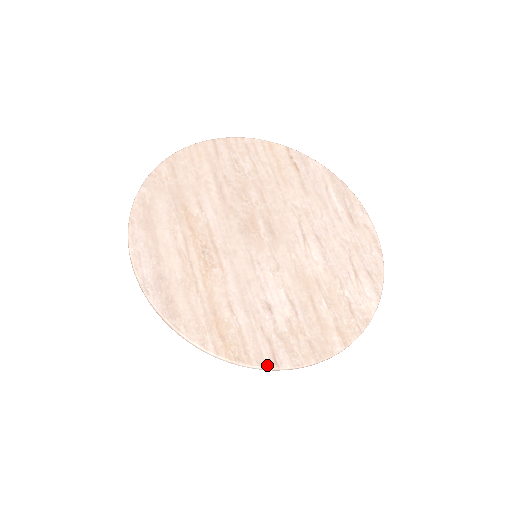
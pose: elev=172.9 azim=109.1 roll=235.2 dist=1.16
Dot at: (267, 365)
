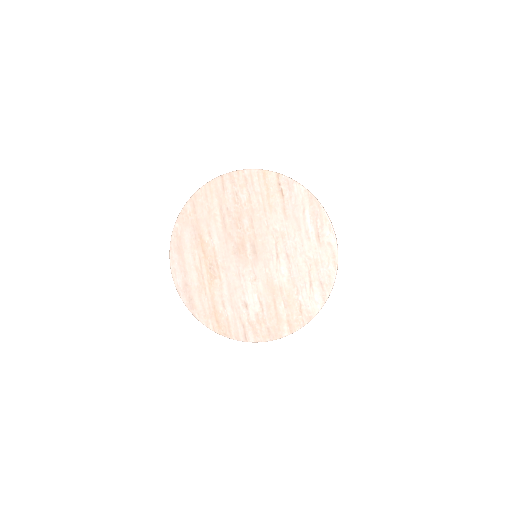
Dot at: (241, 339)
